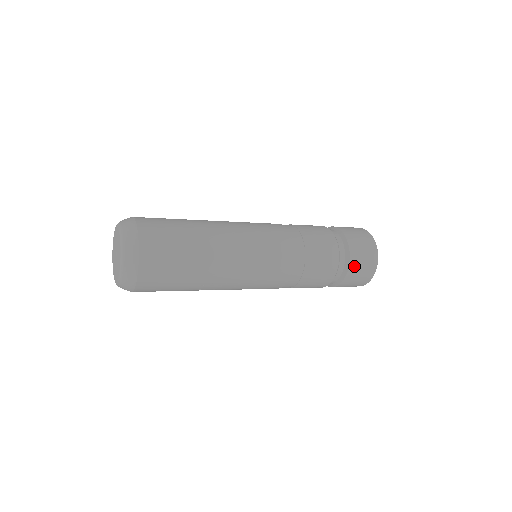
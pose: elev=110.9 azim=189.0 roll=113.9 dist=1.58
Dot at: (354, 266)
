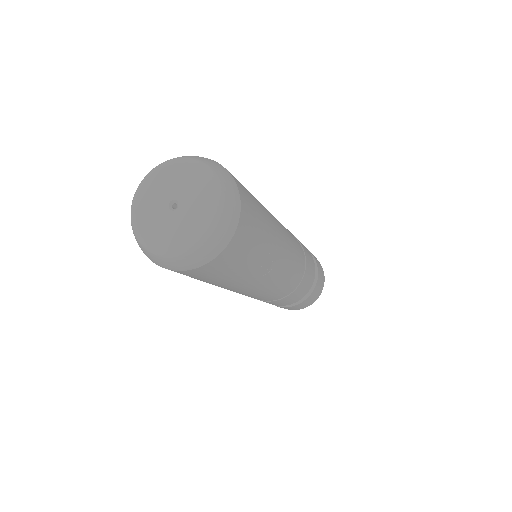
Dot at: (317, 264)
